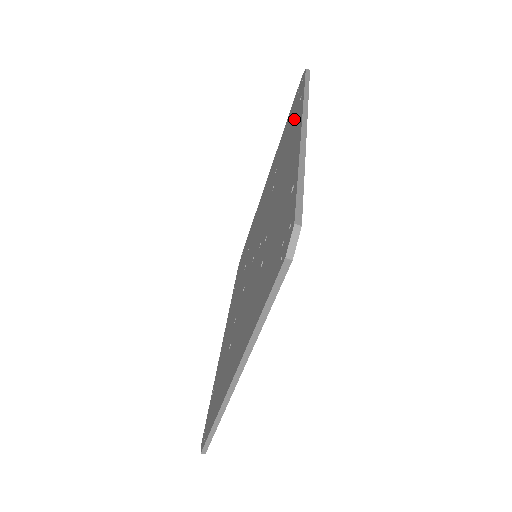
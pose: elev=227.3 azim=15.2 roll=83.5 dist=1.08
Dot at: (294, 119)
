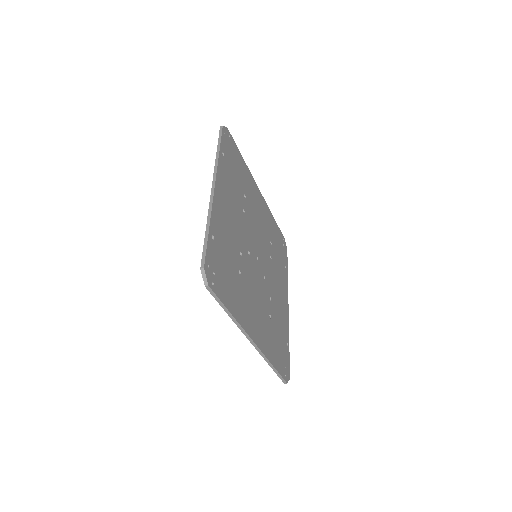
Dot at: occluded
